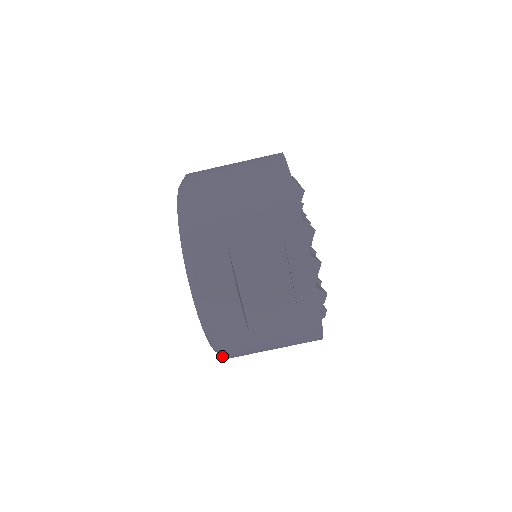
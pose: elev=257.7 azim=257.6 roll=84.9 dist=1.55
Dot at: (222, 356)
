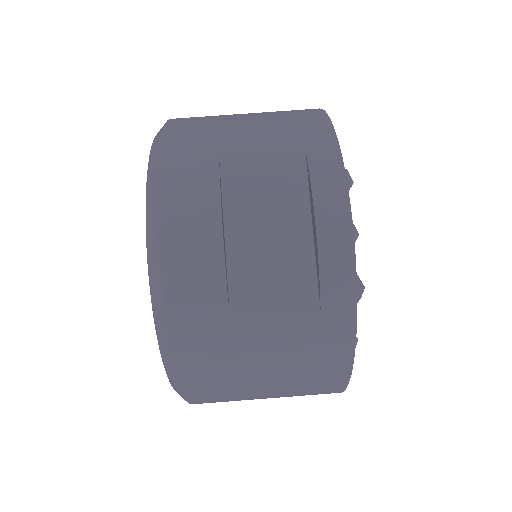
Dot at: (175, 377)
